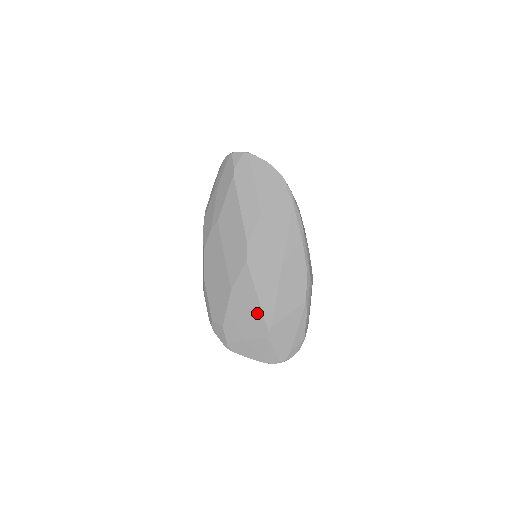
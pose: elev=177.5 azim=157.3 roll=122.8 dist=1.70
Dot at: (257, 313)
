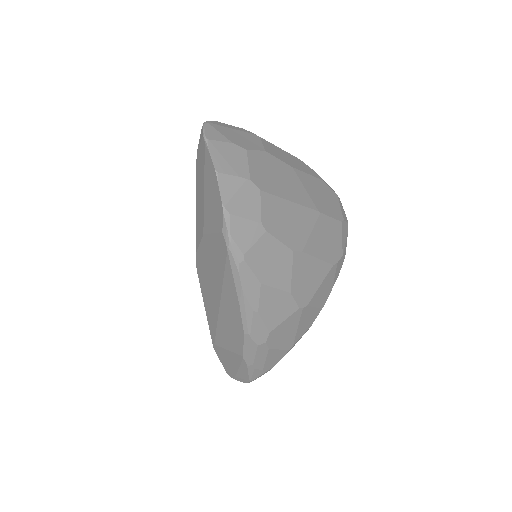
Dot at: occluded
